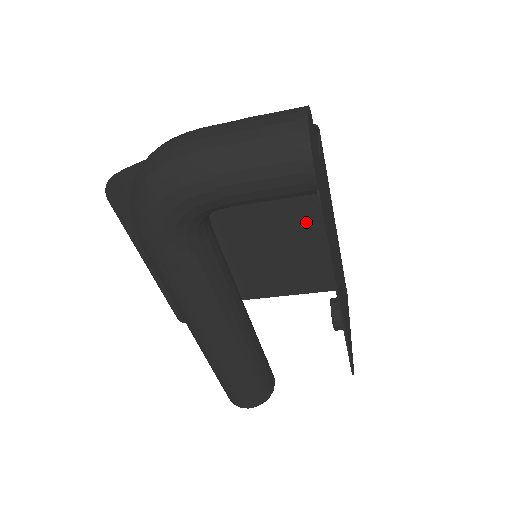
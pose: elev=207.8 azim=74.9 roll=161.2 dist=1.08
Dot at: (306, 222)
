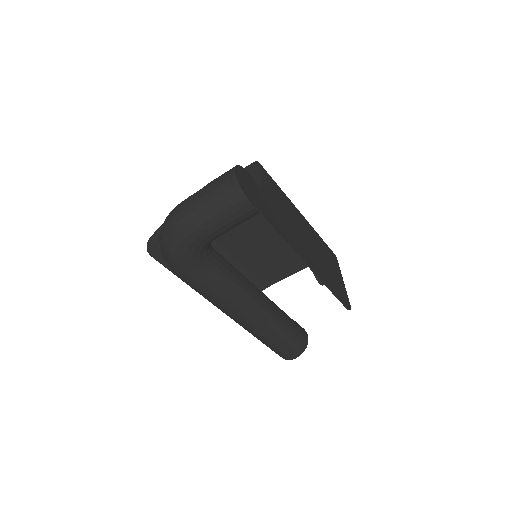
Dot at: occluded
